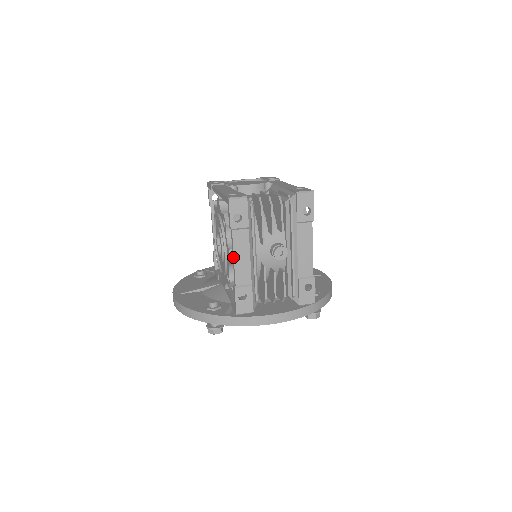
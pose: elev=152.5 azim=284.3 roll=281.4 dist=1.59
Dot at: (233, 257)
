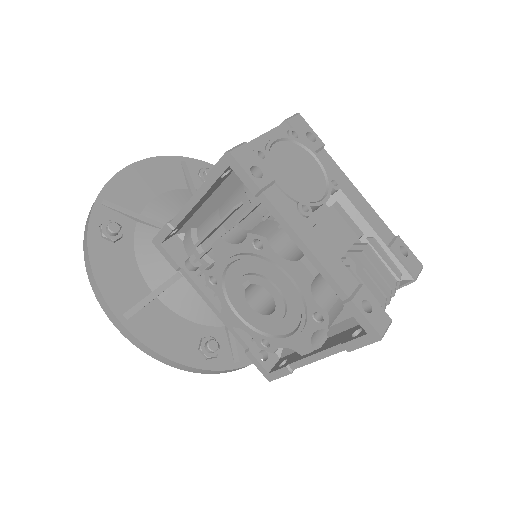
Dot at: (317, 359)
